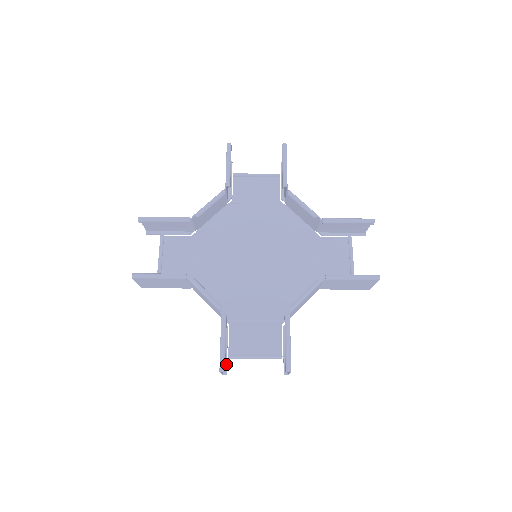
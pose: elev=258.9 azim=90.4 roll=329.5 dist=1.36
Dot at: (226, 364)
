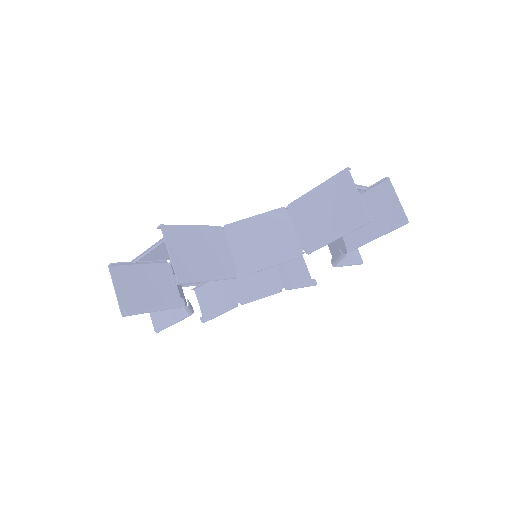
Dot at: occluded
